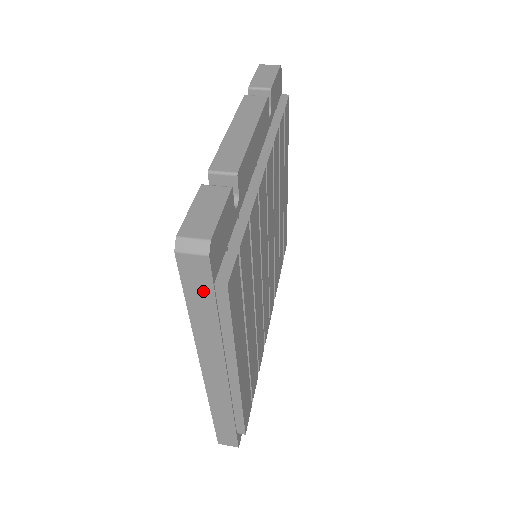
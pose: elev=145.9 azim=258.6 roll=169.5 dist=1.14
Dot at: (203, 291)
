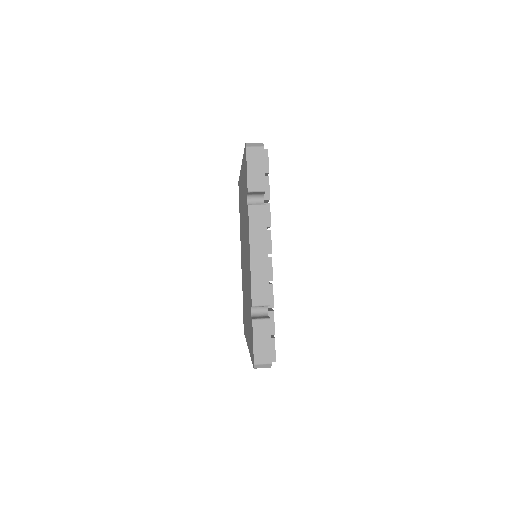
Dot at: occluded
